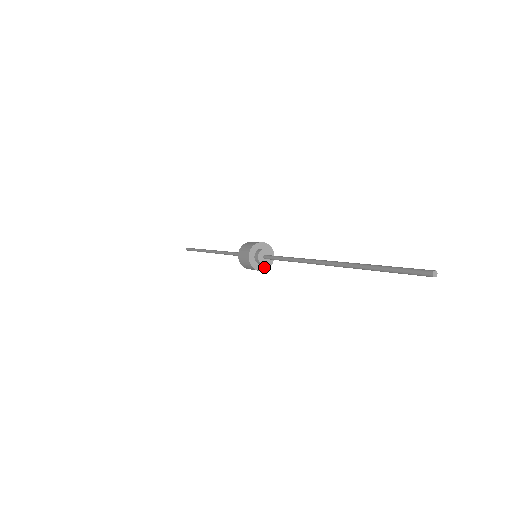
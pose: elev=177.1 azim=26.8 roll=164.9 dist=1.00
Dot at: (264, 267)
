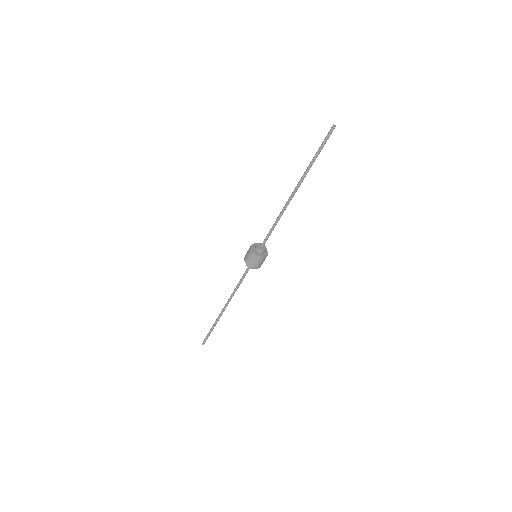
Dot at: (266, 254)
